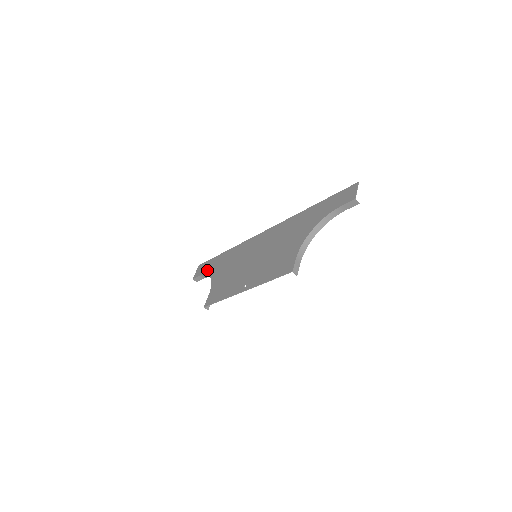
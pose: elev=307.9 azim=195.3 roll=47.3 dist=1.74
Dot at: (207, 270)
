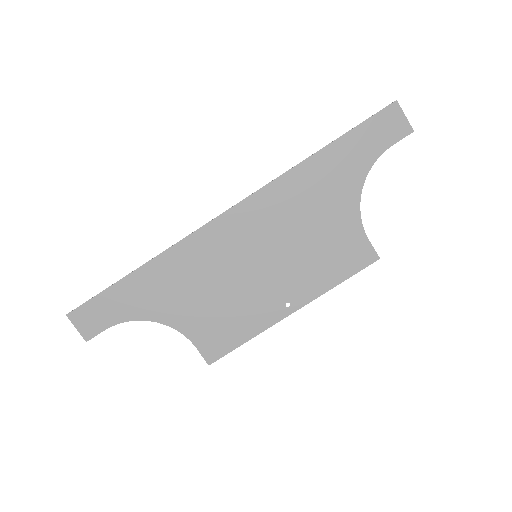
Dot at: (121, 314)
